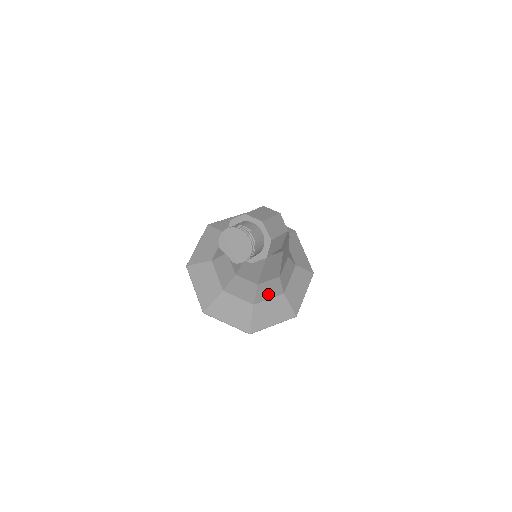
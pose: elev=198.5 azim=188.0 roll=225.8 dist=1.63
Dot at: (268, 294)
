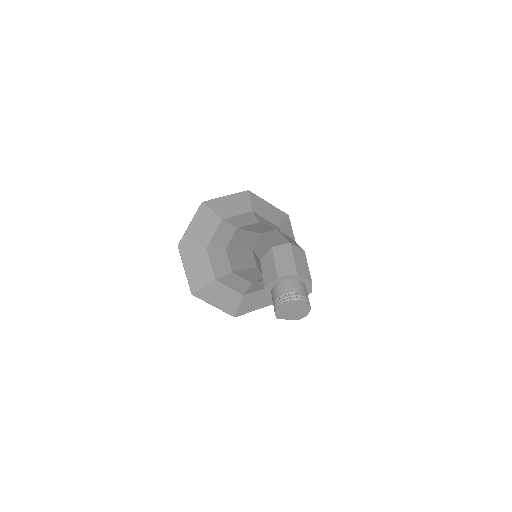
Dot at: occluded
